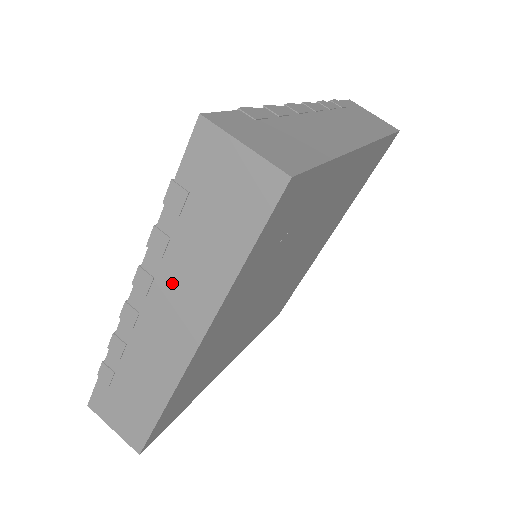
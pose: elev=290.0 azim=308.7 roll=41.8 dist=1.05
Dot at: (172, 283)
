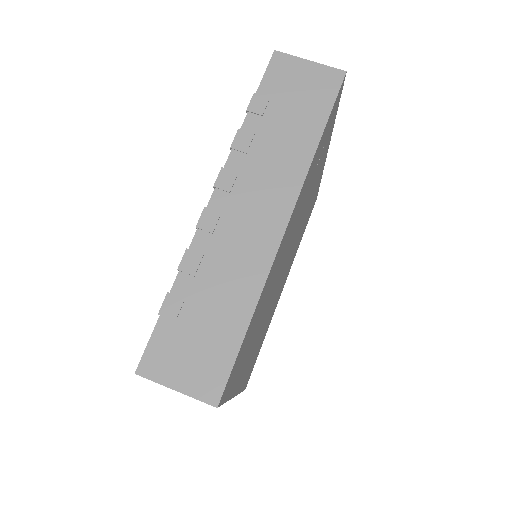
Dot at: (257, 171)
